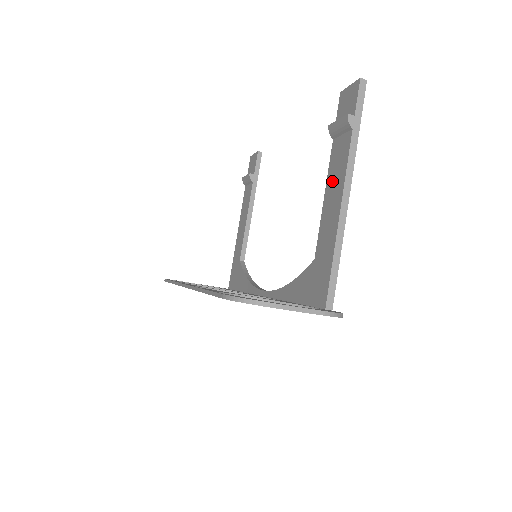
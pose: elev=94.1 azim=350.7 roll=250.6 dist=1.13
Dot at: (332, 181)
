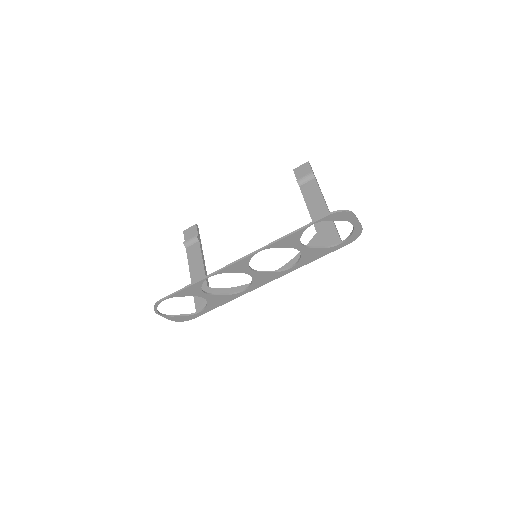
Dot at: (311, 200)
